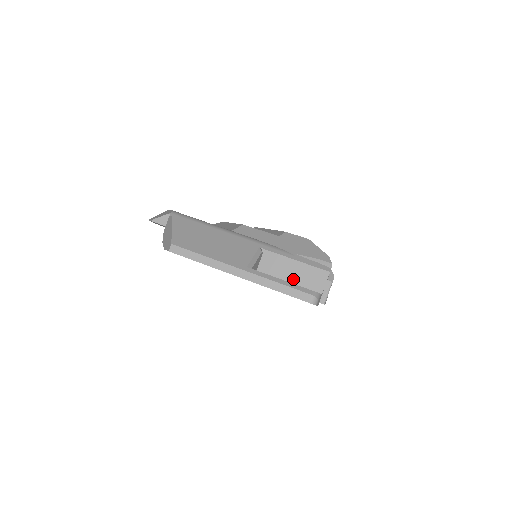
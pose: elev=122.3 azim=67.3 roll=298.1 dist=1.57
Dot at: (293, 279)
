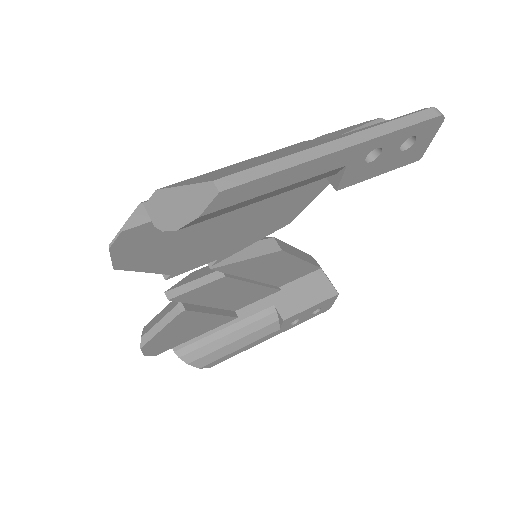
Dot at: occluded
